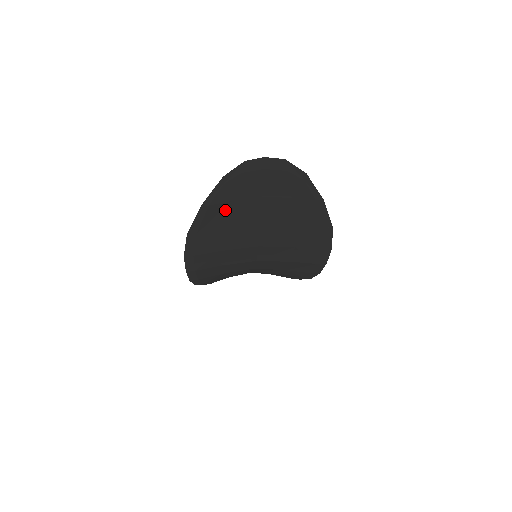
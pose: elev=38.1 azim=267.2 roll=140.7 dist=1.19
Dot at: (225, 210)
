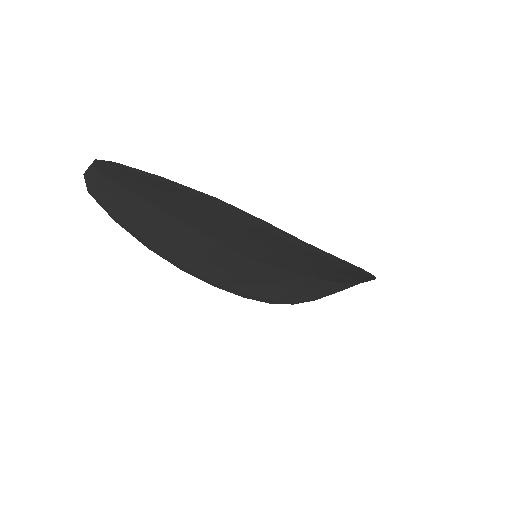
Dot at: (136, 218)
